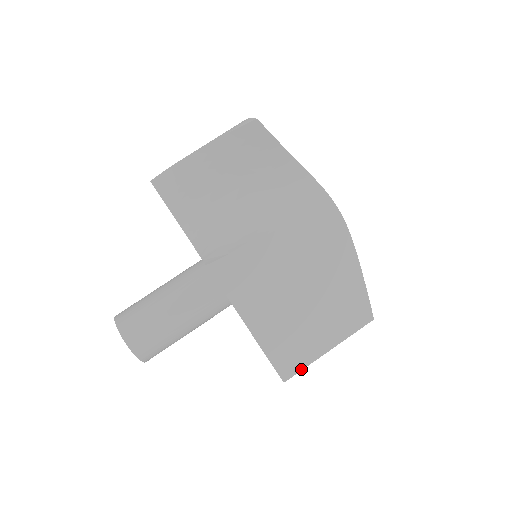
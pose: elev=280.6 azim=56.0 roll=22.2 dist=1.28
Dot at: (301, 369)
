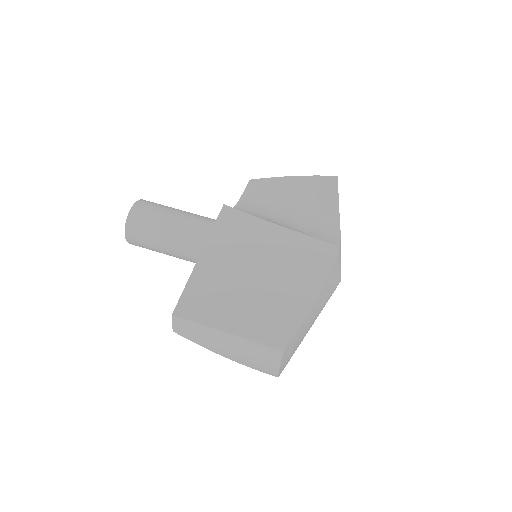
Dot at: (193, 320)
